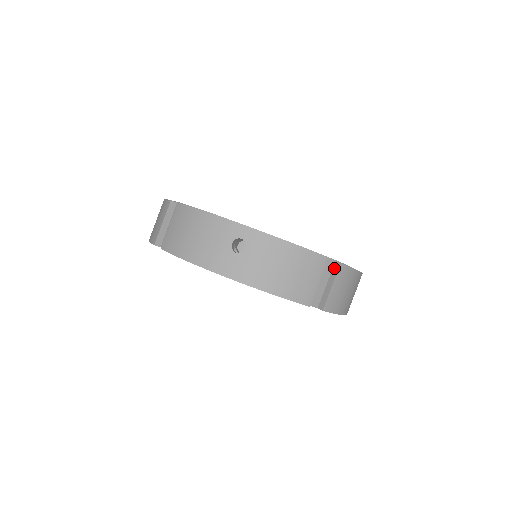
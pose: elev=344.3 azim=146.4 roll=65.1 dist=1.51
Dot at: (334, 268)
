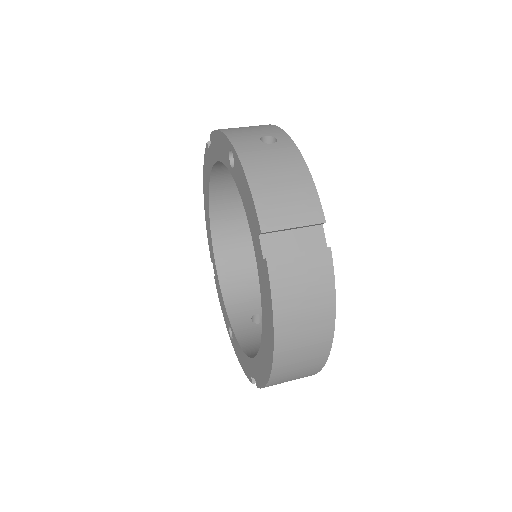
Dot at: (319, 248)
